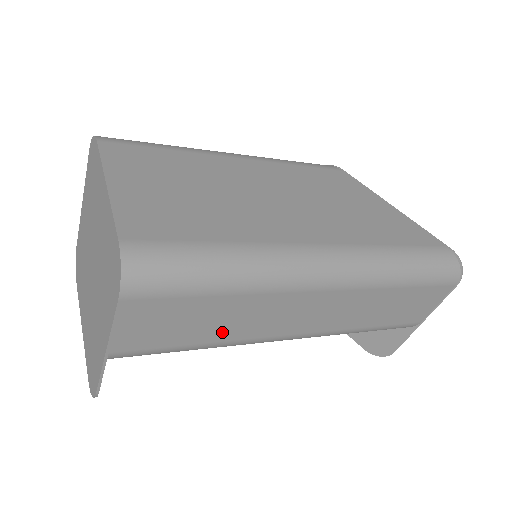
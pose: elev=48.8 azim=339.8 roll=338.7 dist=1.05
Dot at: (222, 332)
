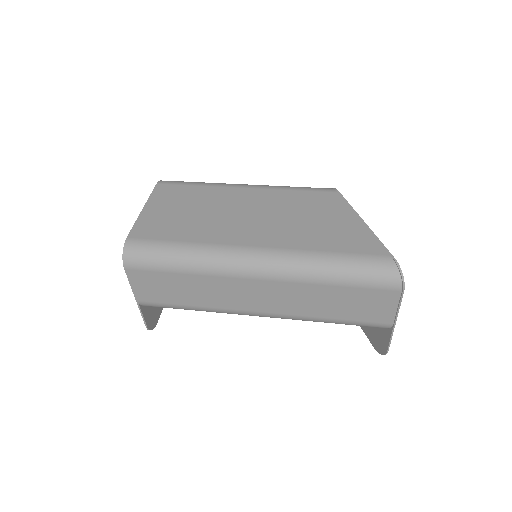
Dot at: (199, 299)
